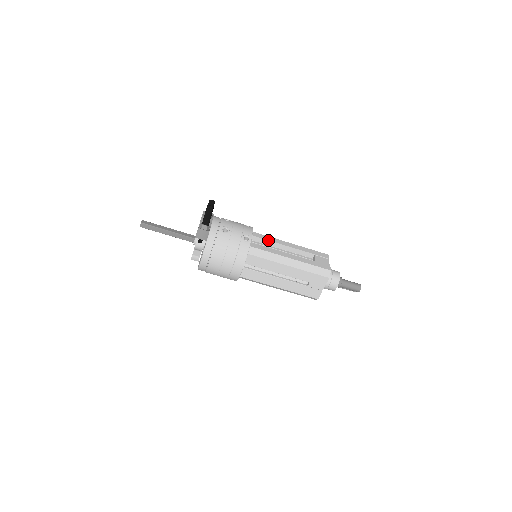
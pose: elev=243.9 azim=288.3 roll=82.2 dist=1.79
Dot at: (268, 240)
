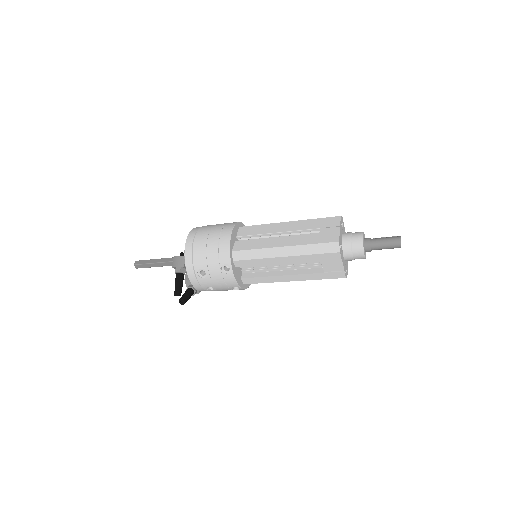
Dot at: occluded
